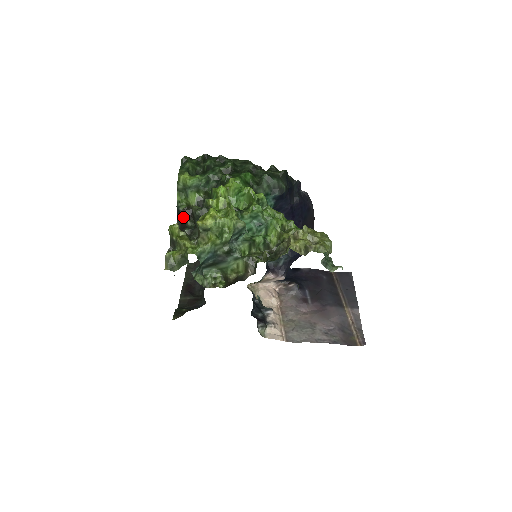
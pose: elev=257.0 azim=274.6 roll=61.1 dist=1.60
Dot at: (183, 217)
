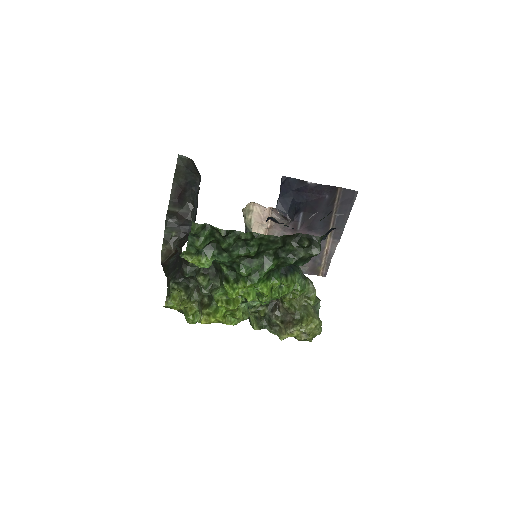
Dot at: occluded
